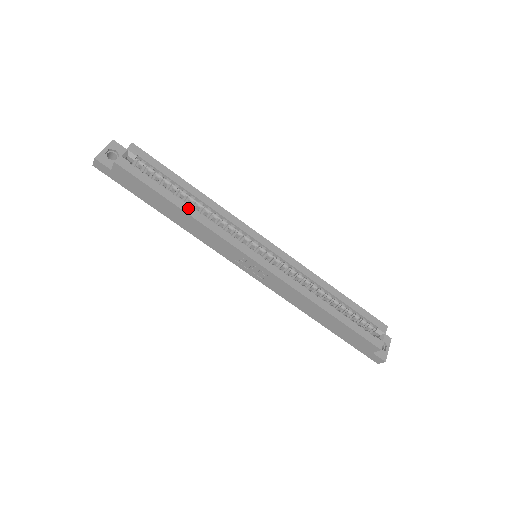
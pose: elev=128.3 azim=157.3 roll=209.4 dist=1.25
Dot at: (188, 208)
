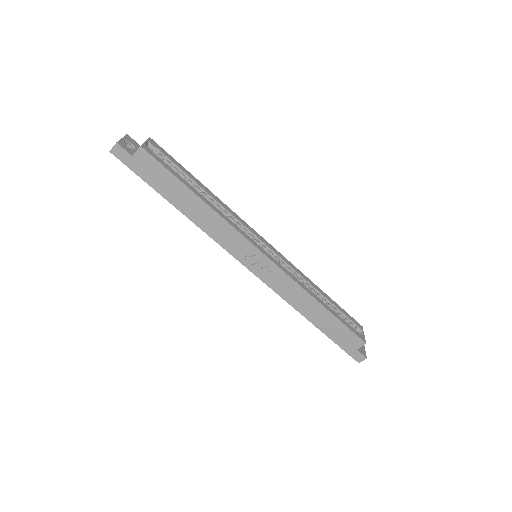
Dot at: (205, 199)
